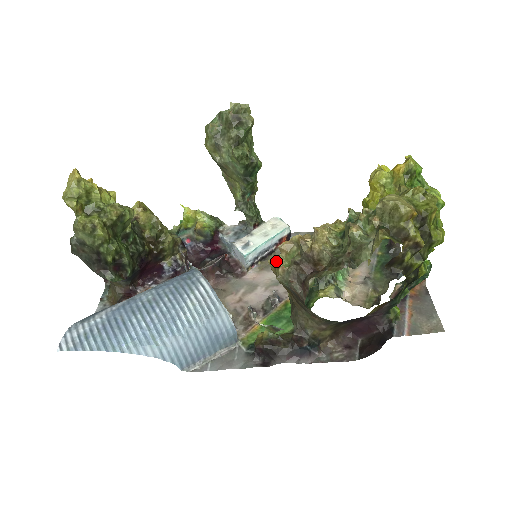
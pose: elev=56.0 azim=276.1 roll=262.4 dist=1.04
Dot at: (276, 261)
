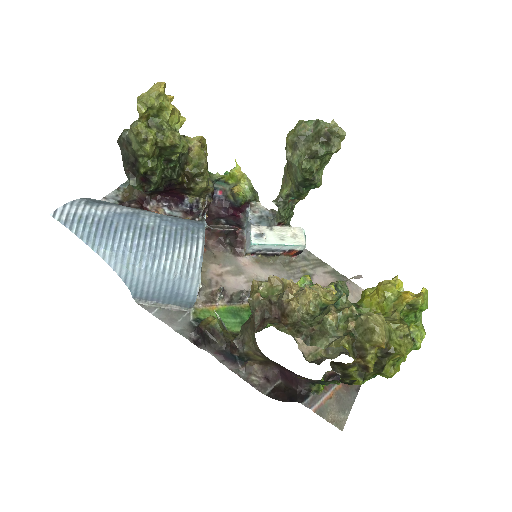
Dot at: (259, 285)
